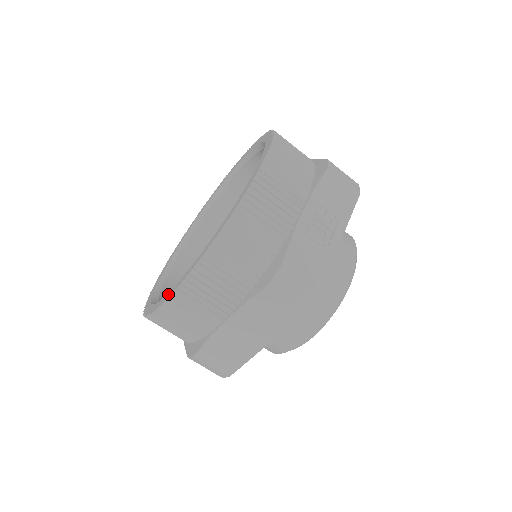
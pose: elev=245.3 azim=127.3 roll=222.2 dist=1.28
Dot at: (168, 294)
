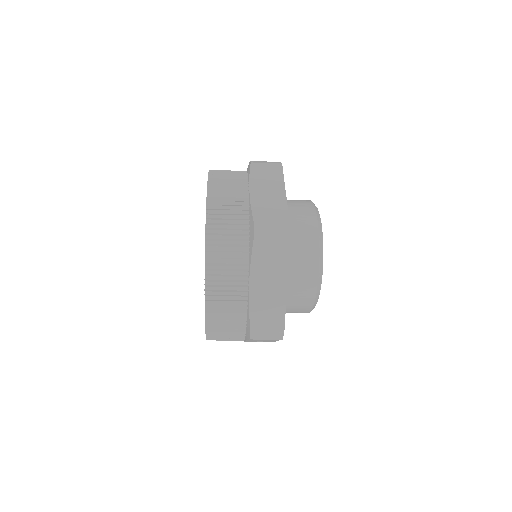
Dot at: occluded
